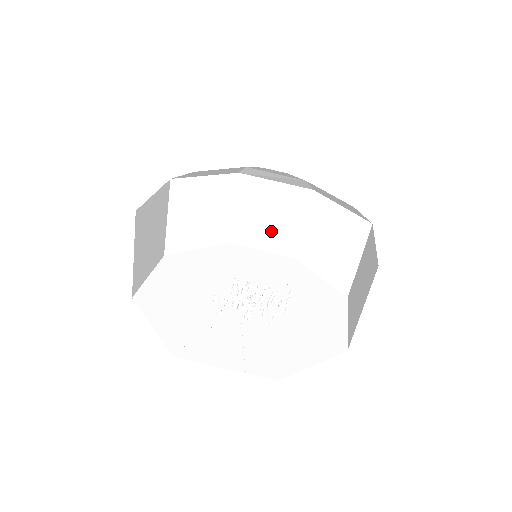
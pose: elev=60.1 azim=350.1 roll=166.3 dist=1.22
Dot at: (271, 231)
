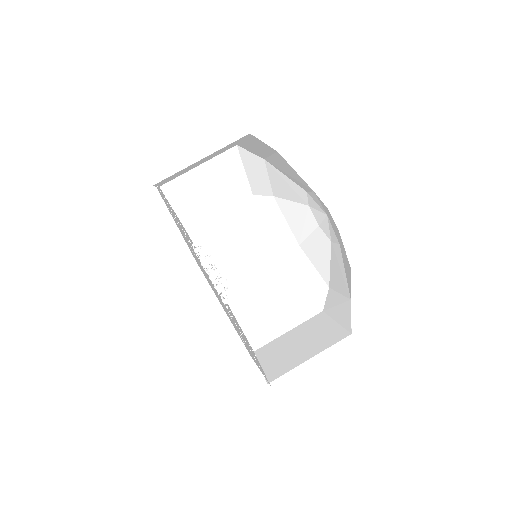
Dot at: (287, 354)
